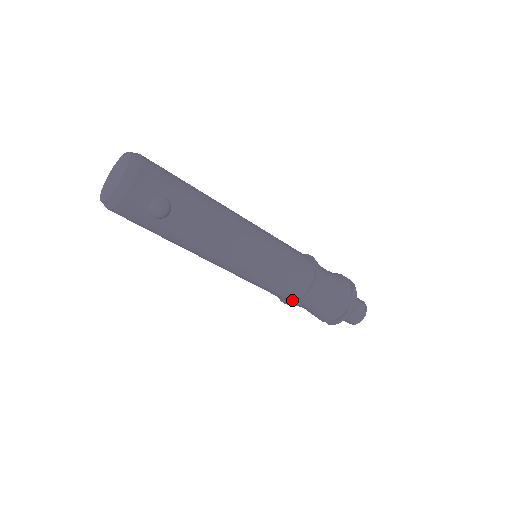
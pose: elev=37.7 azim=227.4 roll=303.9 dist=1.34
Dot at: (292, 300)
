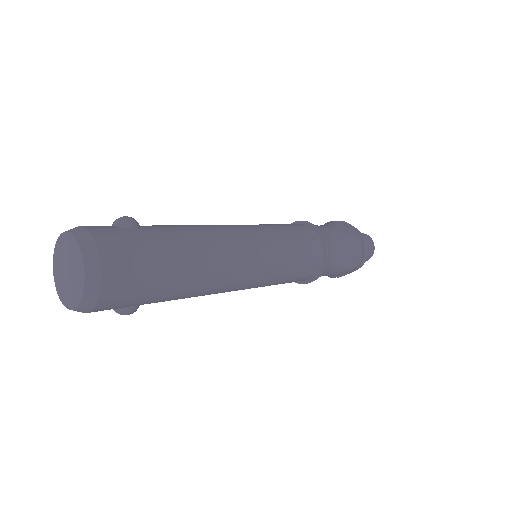
Dot at: occluded
